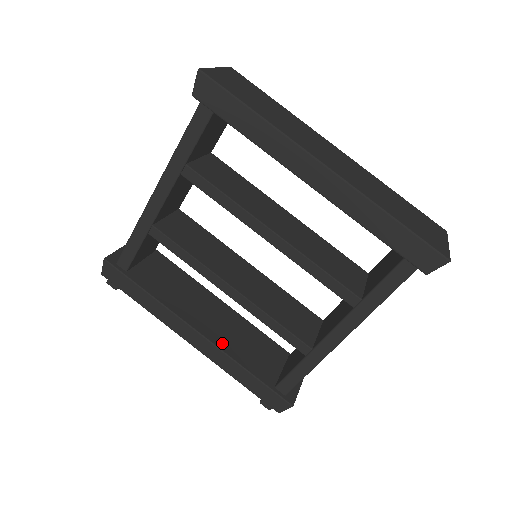
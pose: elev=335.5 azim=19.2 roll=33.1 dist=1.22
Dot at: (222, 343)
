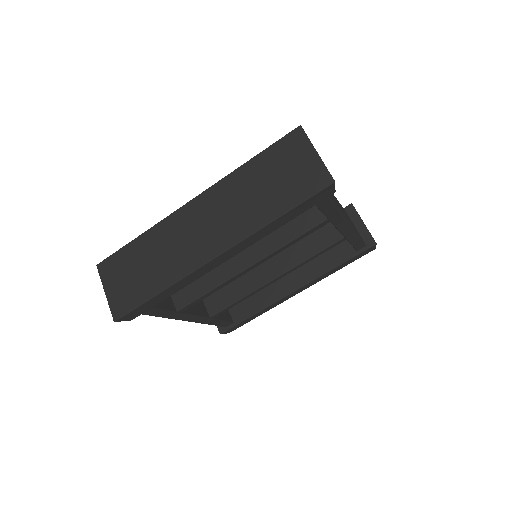
Dot at: (308, 276)
